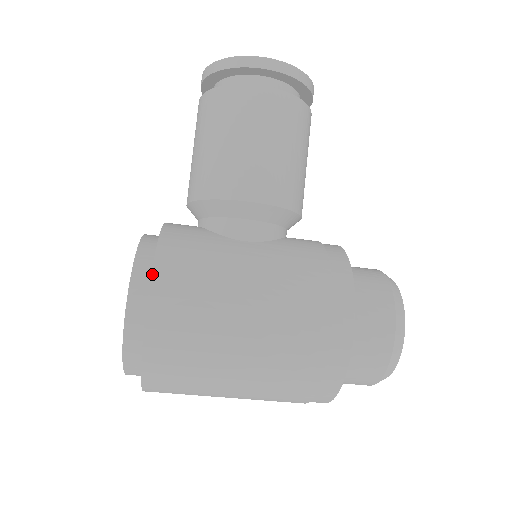
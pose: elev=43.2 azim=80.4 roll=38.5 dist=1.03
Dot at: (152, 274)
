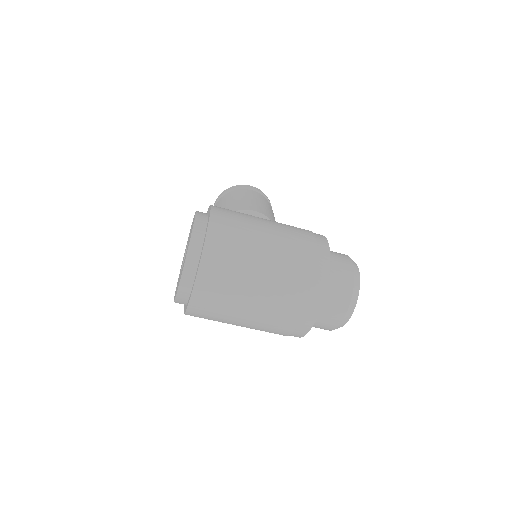
Dot at: occluded
